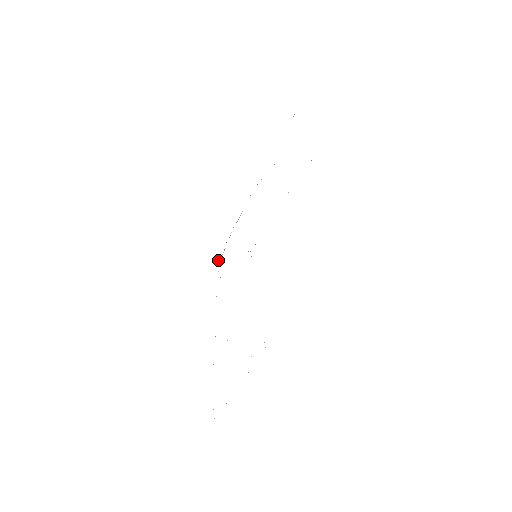
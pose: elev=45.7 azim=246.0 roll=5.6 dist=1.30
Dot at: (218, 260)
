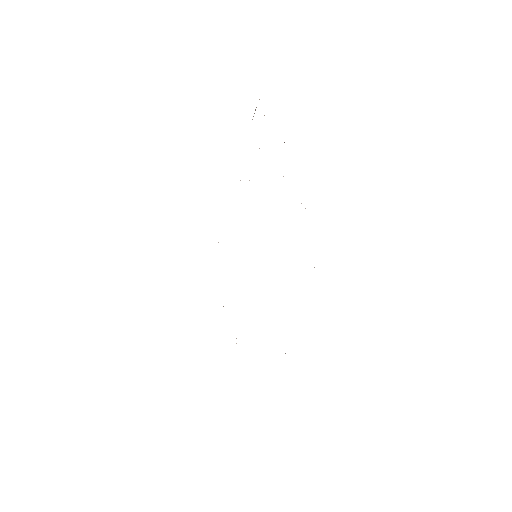
Dot at: occluded
